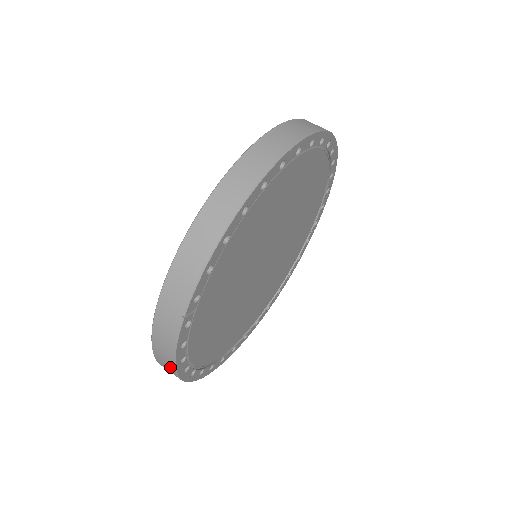
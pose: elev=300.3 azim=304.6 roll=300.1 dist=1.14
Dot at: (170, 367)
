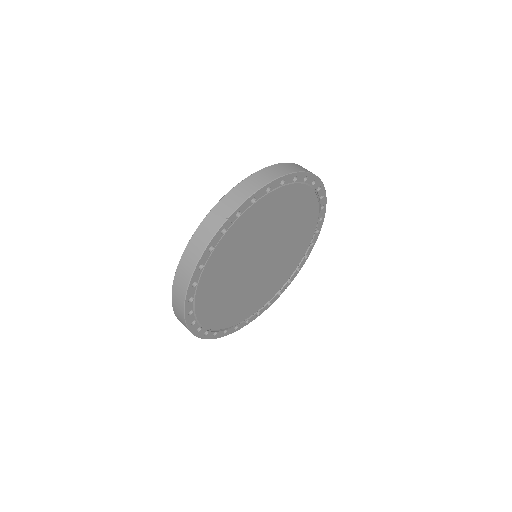
Dot at: (190, 268)
